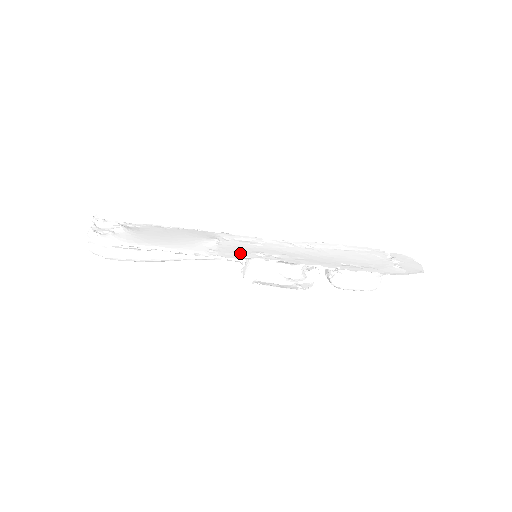
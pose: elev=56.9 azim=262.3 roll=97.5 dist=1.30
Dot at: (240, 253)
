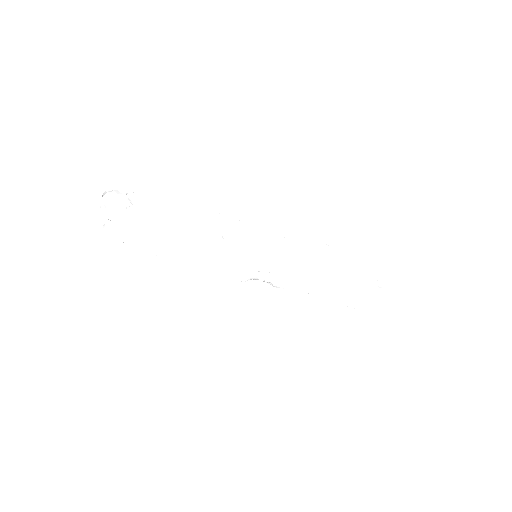
Dot at: (239, 265)
